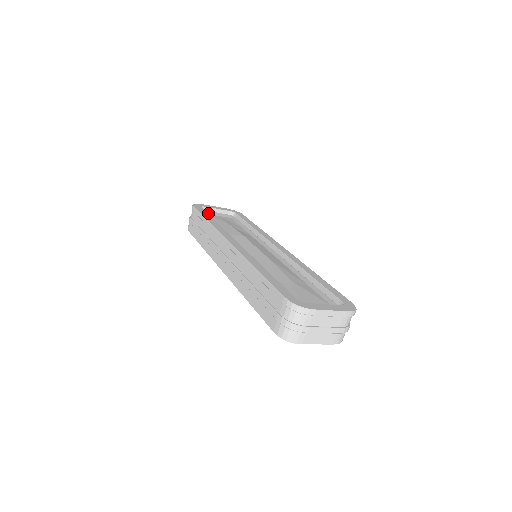
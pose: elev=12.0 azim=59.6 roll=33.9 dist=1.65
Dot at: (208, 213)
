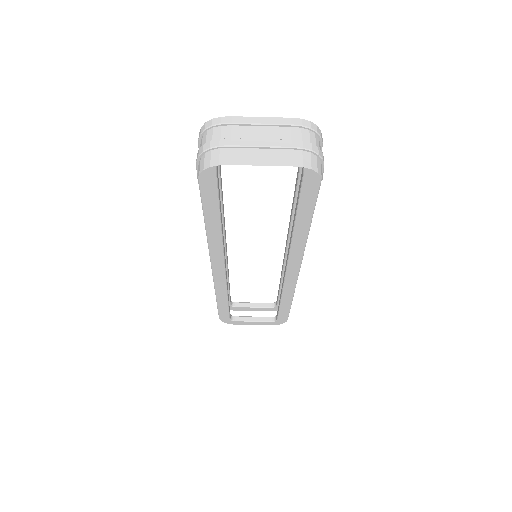
Dot at: occluded
